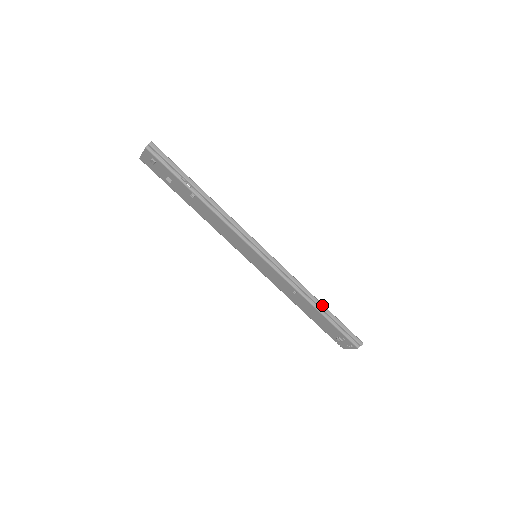
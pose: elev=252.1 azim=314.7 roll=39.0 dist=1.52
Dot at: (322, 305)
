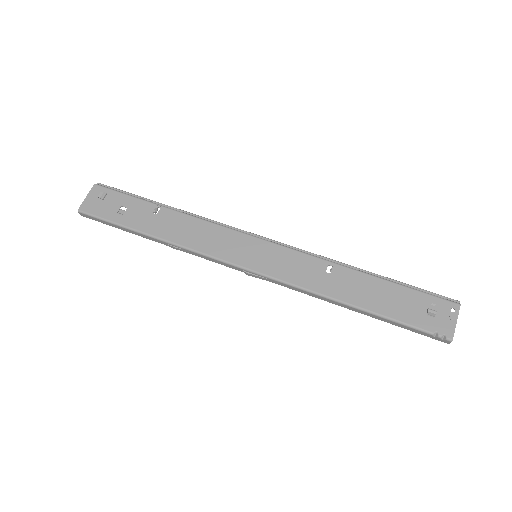
Dot at: (370, 273)
